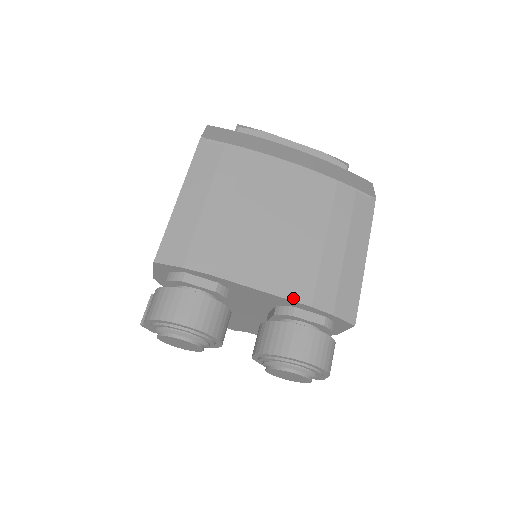
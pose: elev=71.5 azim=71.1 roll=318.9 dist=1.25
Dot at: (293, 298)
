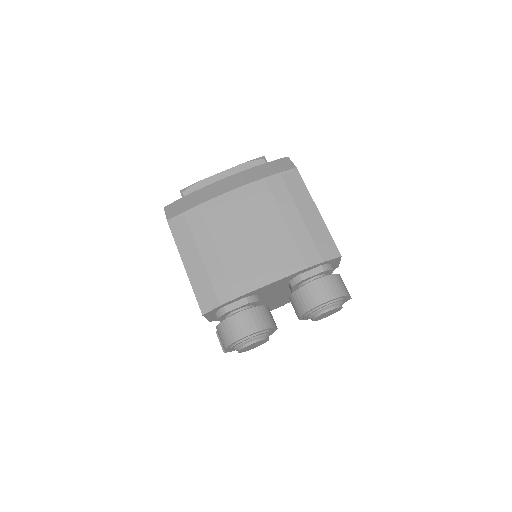
Dot at: (293, 272)
